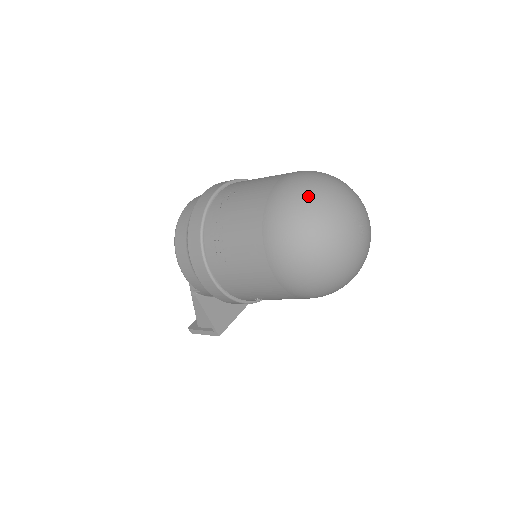
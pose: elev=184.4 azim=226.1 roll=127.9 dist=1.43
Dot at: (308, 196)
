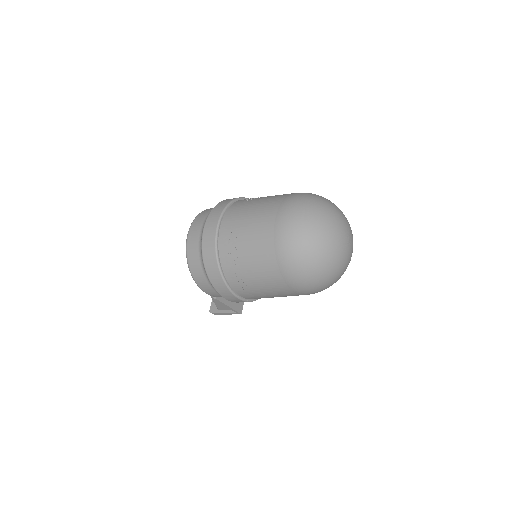
Dot at: (308, 236)
